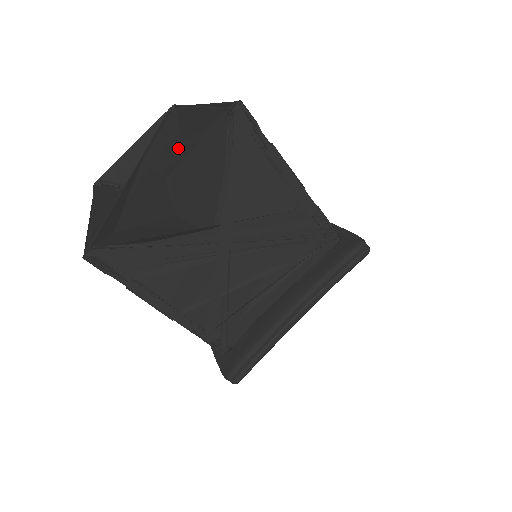
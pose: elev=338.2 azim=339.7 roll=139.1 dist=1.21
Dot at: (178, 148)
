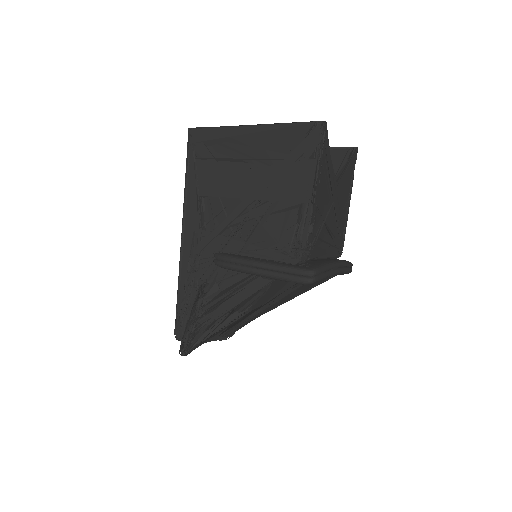
Dot at: occluded
